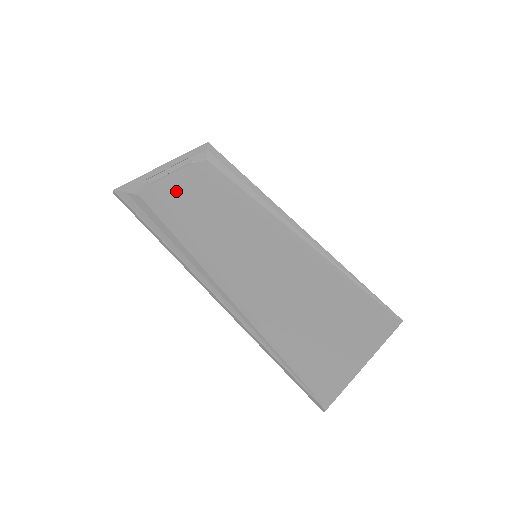
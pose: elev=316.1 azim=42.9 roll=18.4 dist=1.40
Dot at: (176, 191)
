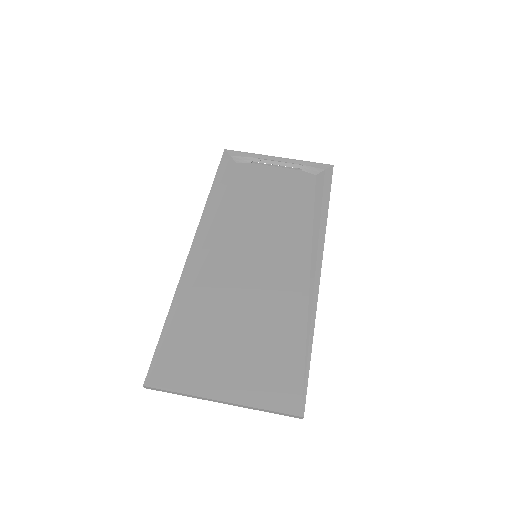
Dot at: (264, 177)
